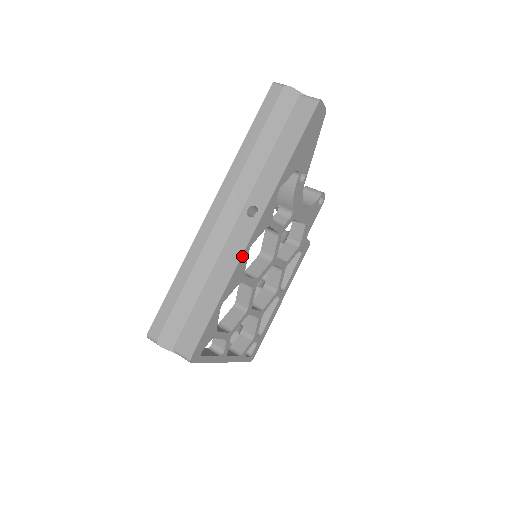
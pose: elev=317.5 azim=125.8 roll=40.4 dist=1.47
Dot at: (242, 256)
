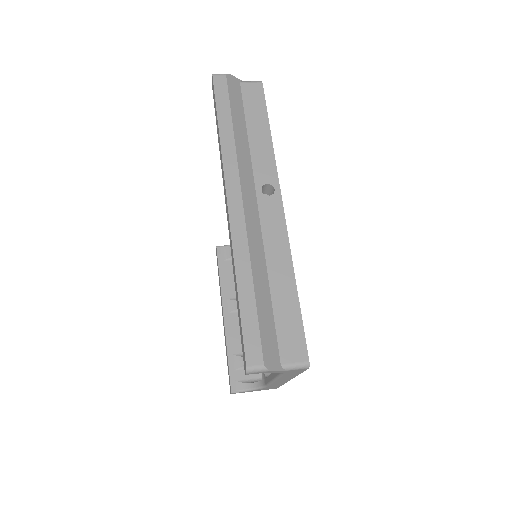
Dot at: (287, 233)
